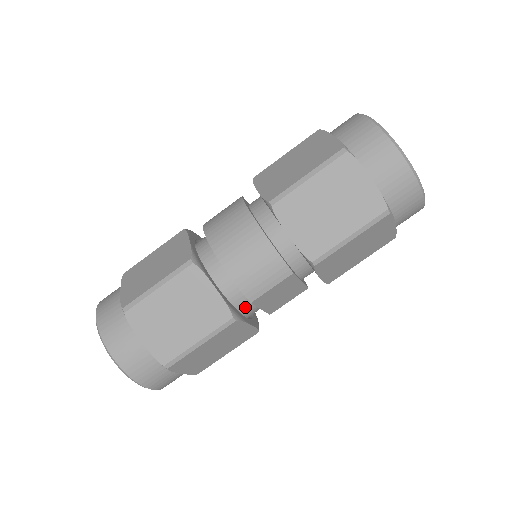
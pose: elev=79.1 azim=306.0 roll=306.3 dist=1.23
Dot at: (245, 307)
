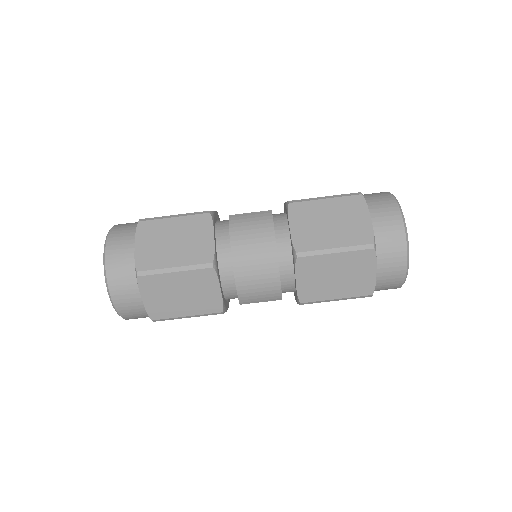
Dot at: (231, 298)
